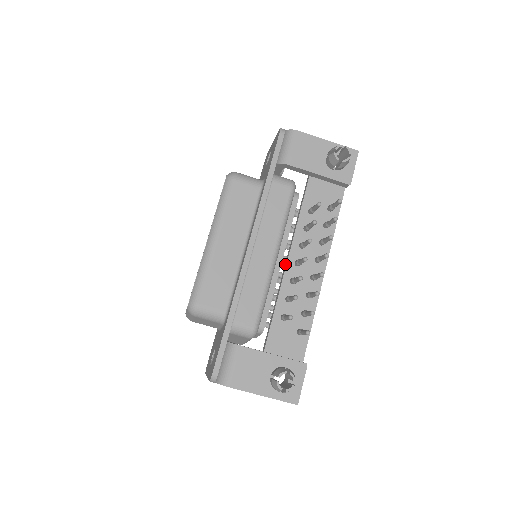
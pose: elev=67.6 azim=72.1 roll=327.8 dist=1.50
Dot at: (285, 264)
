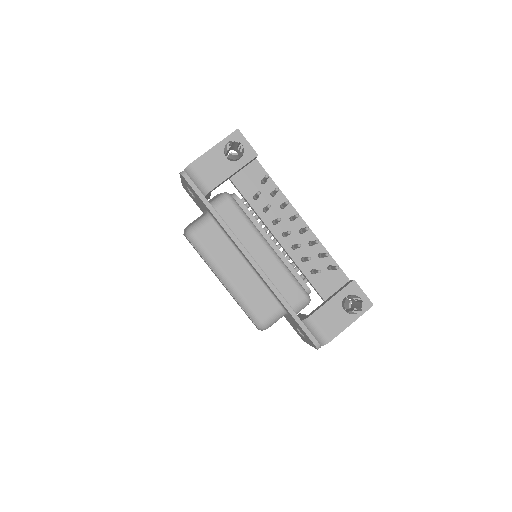
Dot at: occluded
